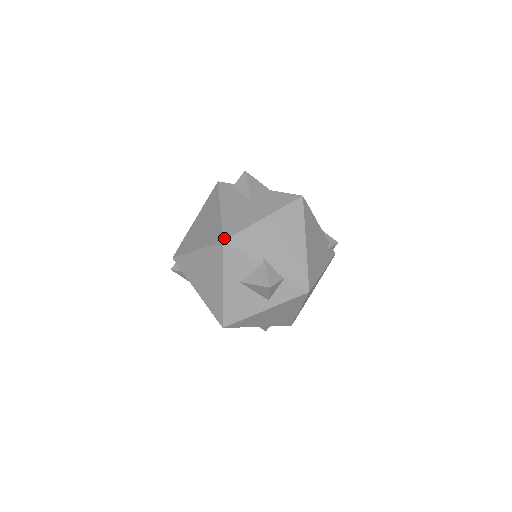
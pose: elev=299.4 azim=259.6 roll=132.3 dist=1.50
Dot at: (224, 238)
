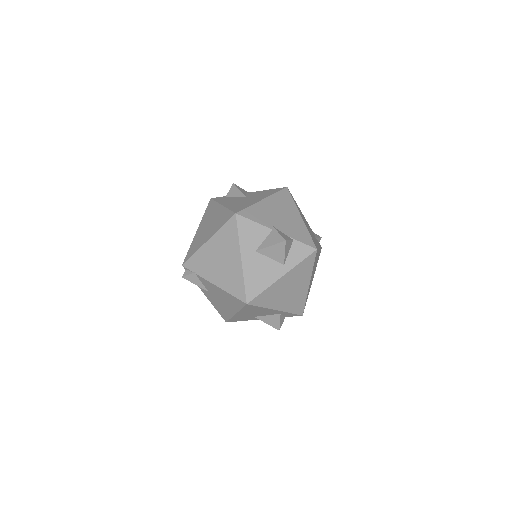
Dot at: (235, 212)
